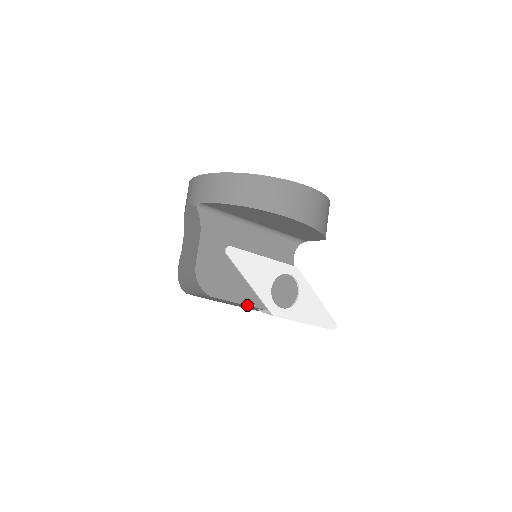
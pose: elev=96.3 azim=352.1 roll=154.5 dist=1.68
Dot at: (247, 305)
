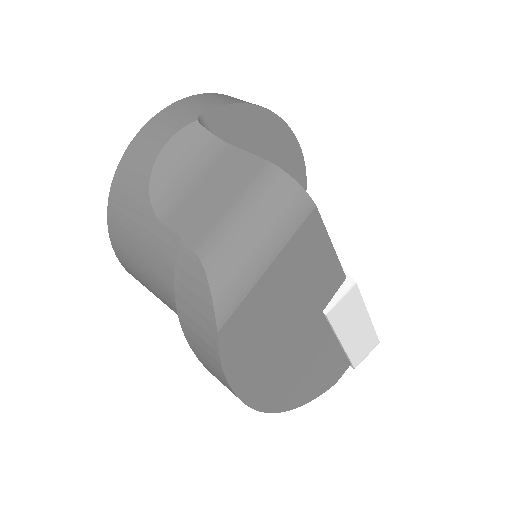
Dot at: (335, 253)
